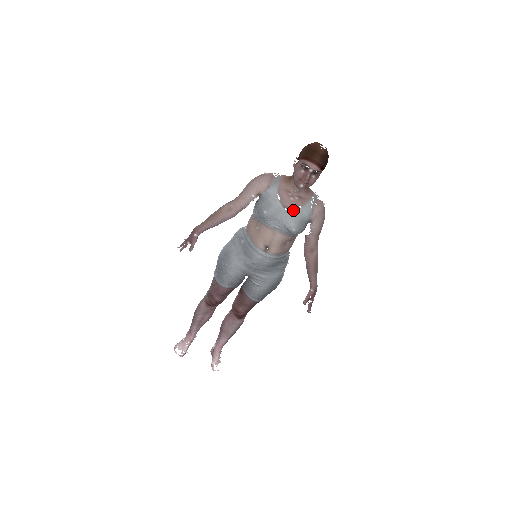
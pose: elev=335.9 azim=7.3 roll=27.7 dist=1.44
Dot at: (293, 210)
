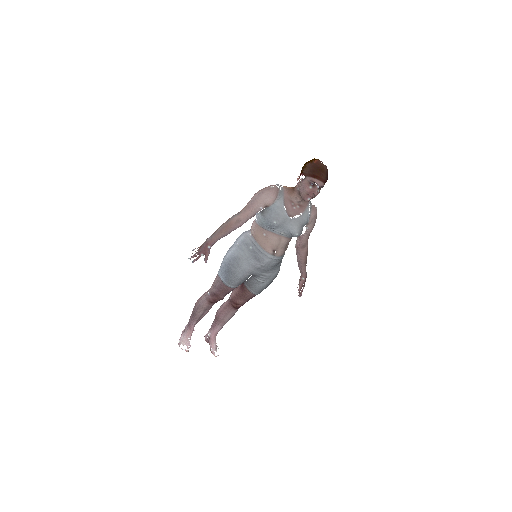
Dot at: (296, 218)
